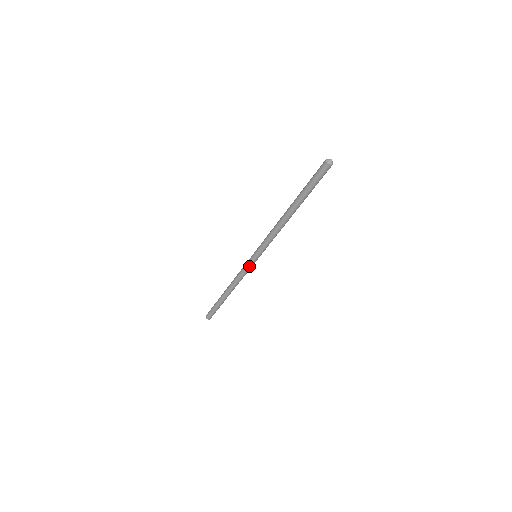
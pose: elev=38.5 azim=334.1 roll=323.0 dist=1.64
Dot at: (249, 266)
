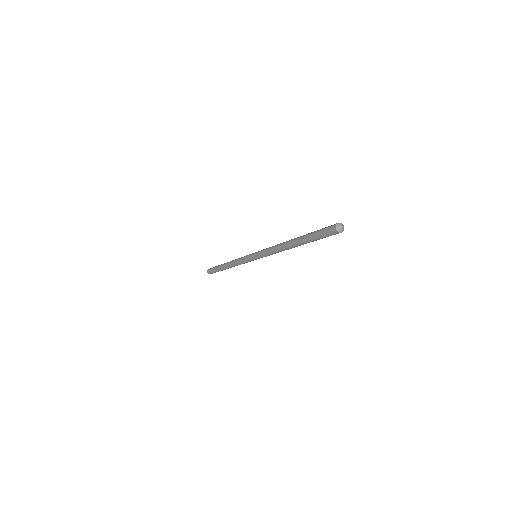
Dot at: (247, 259)
